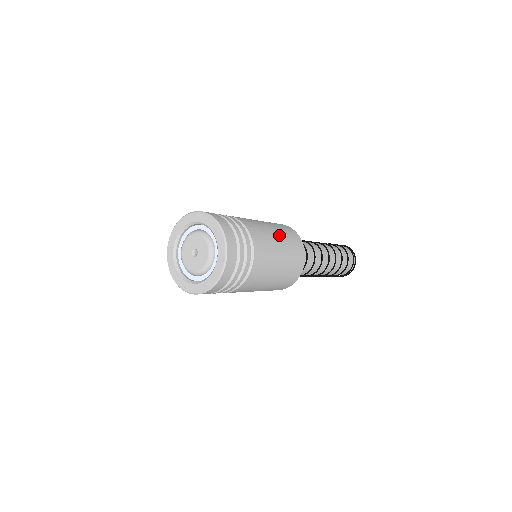
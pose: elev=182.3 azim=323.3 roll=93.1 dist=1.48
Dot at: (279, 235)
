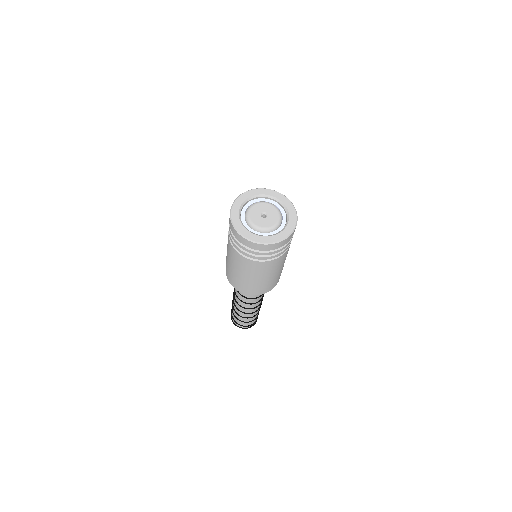
Dot at: occluded
